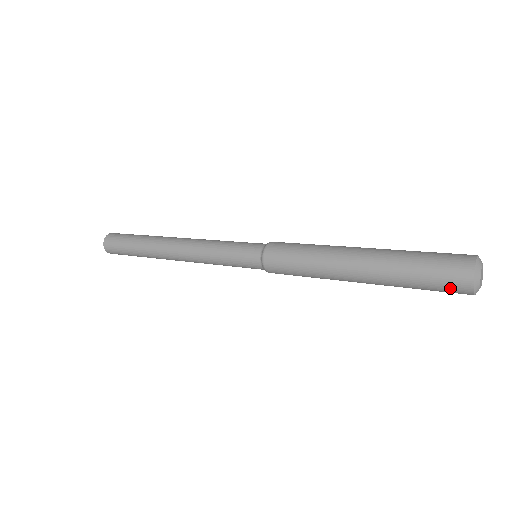
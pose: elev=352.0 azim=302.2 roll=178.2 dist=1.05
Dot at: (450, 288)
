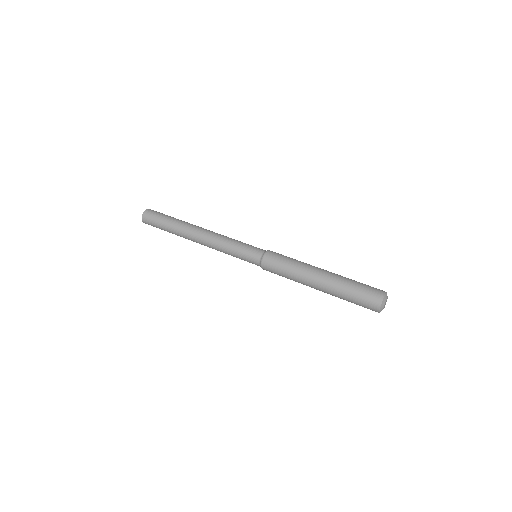
Dot at: (368, 305)
